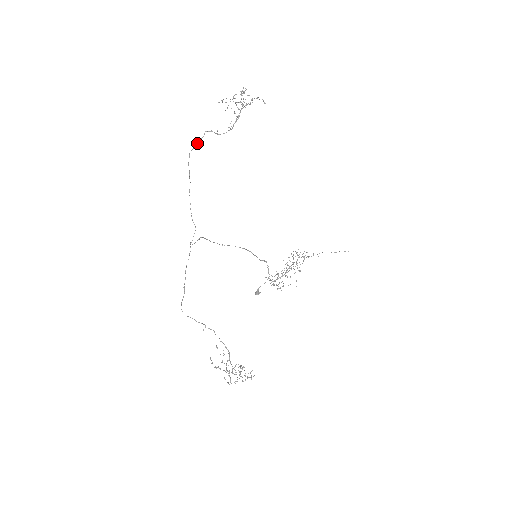
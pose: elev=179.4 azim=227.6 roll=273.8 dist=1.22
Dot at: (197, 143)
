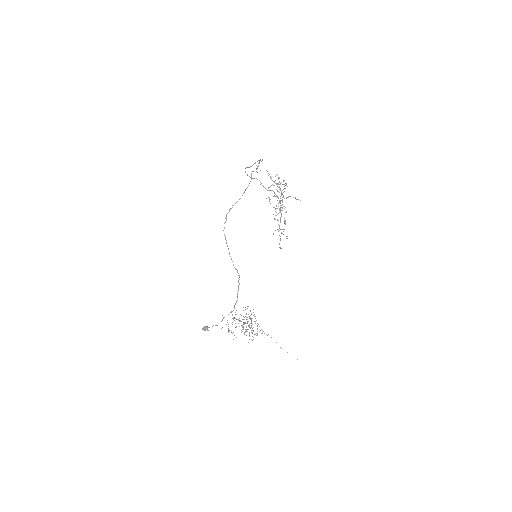
Dot at: occluded
